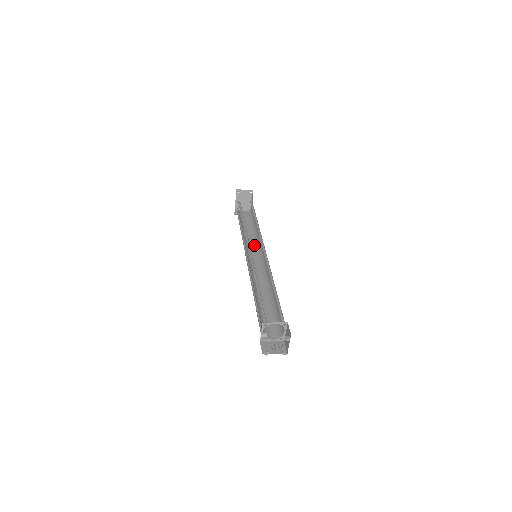
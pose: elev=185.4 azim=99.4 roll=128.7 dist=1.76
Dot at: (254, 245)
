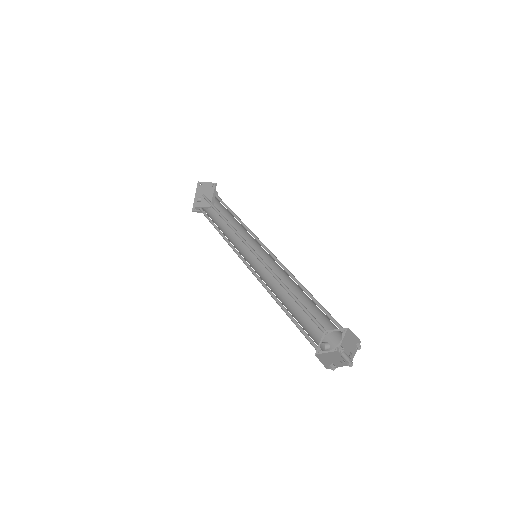
Dot at: (240, 245)
